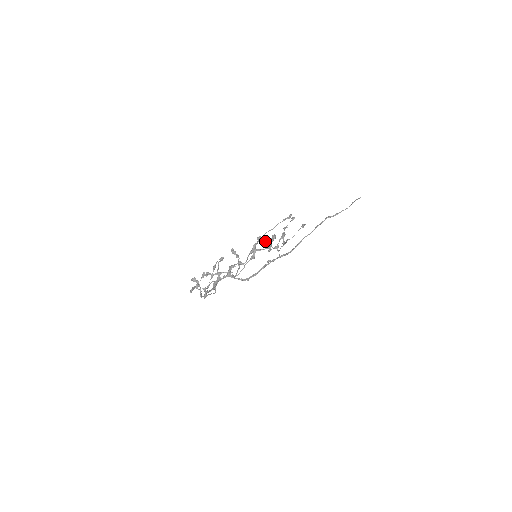
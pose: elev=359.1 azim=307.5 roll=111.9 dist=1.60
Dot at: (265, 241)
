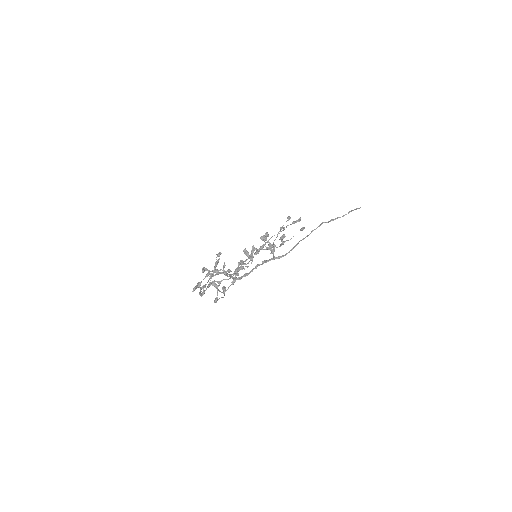
Dot at: (269, 242)
